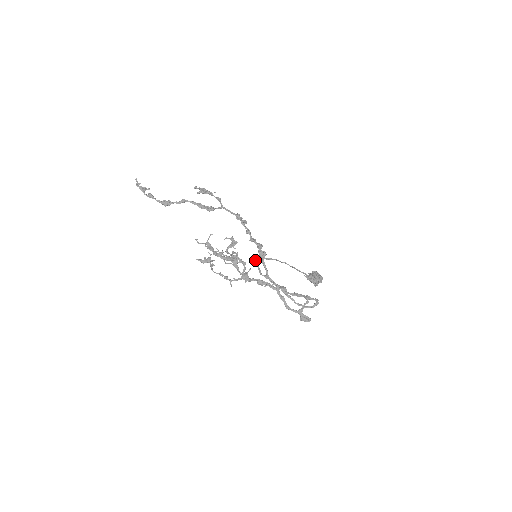
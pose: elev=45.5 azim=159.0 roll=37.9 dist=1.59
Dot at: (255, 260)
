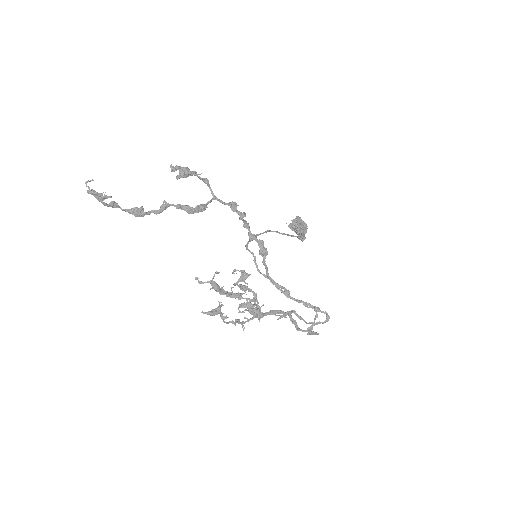
Dot at: (251, 253)
